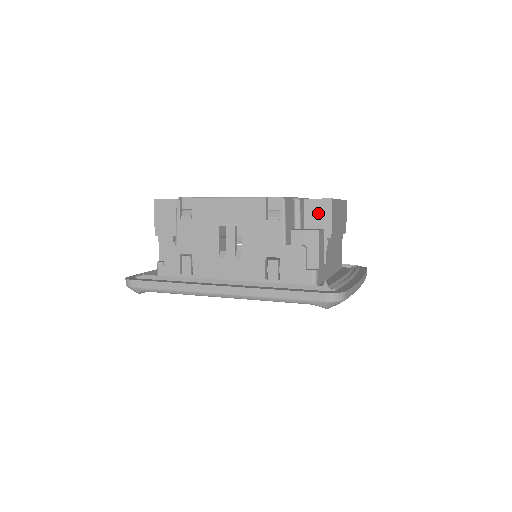
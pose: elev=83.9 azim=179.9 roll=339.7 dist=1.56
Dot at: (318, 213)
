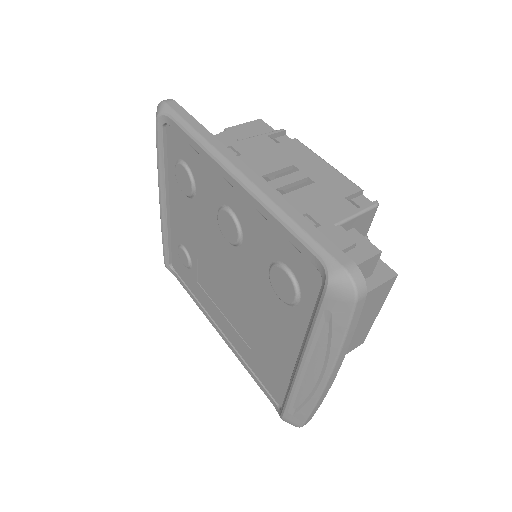
Dot at: occluded
